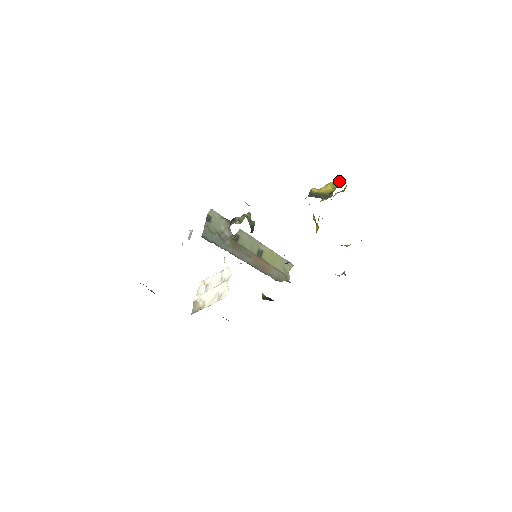
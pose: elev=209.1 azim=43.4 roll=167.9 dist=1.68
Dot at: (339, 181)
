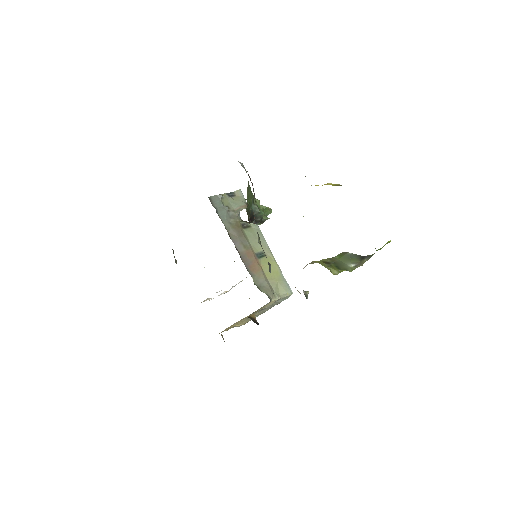
Dot at: occluded
